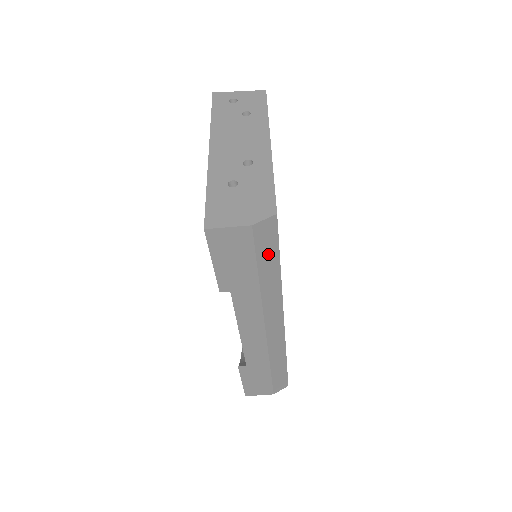
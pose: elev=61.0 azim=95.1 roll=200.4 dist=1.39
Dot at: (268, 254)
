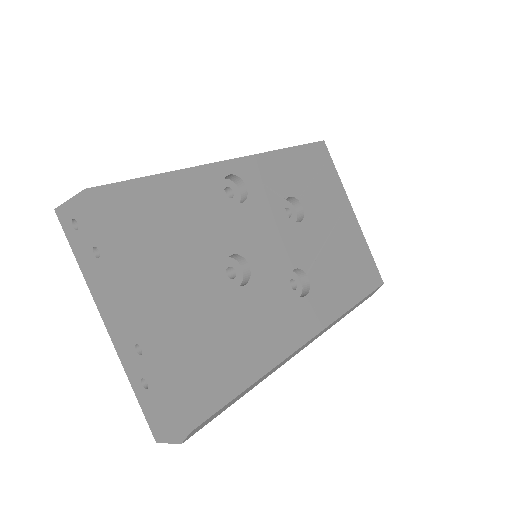
Dot at: (225, 407)
